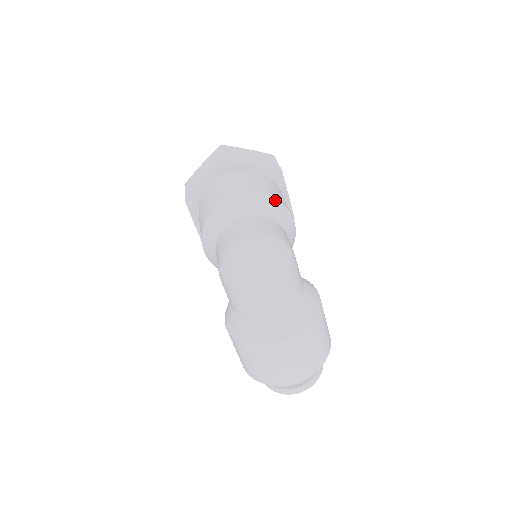
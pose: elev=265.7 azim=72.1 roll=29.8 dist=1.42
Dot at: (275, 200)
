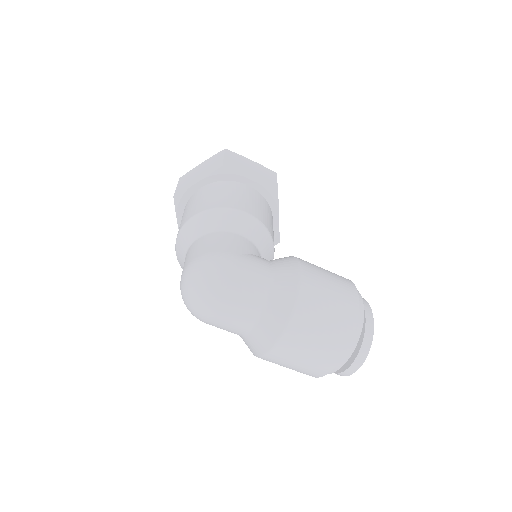
Dot at: (209, 211)
